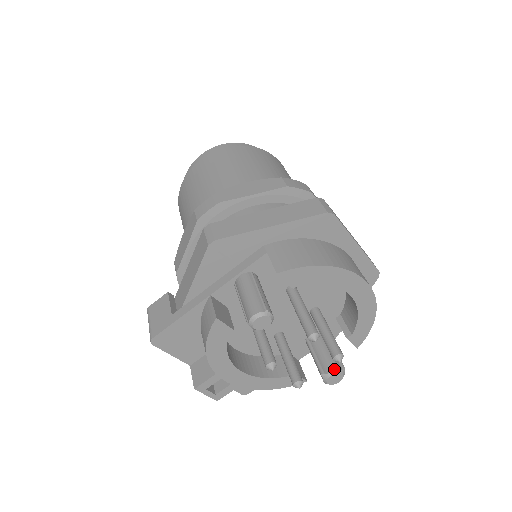
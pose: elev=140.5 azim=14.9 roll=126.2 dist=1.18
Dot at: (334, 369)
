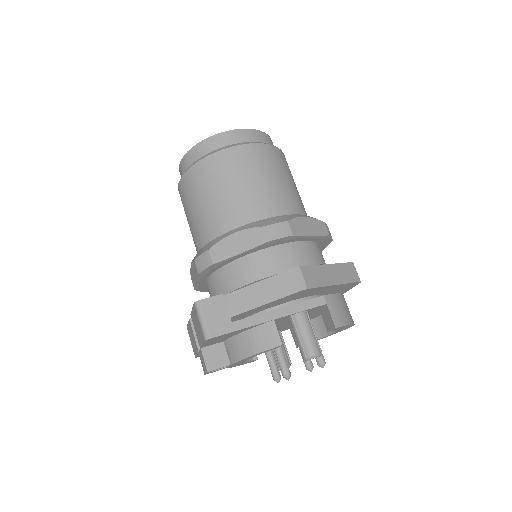
Dot at: (289, 365)
